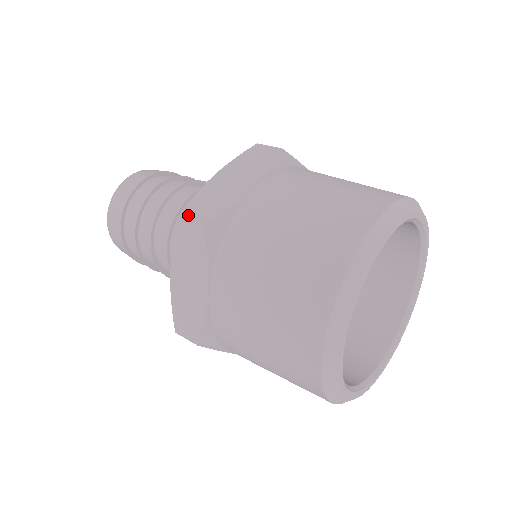
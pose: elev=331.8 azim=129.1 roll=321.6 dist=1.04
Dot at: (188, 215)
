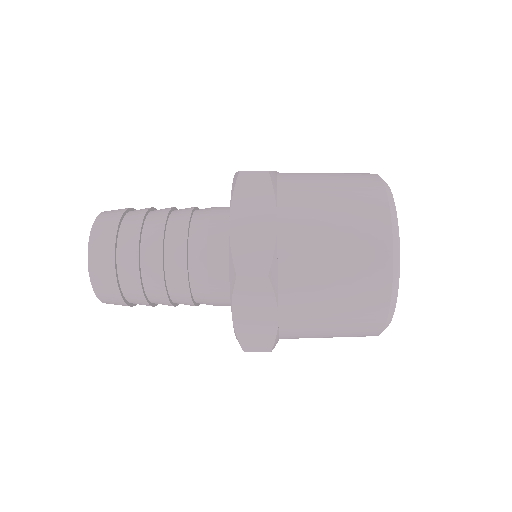
Dot at: (247, 171)
